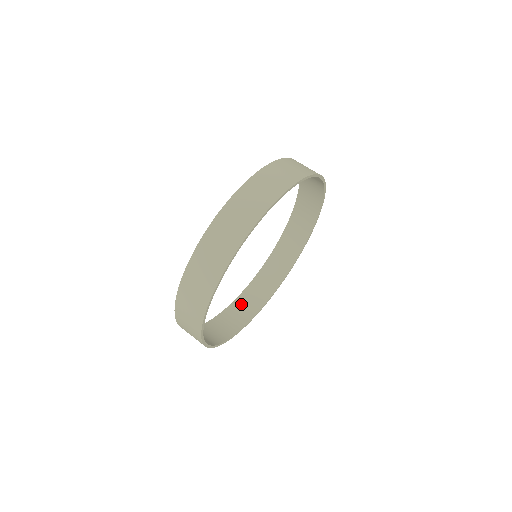
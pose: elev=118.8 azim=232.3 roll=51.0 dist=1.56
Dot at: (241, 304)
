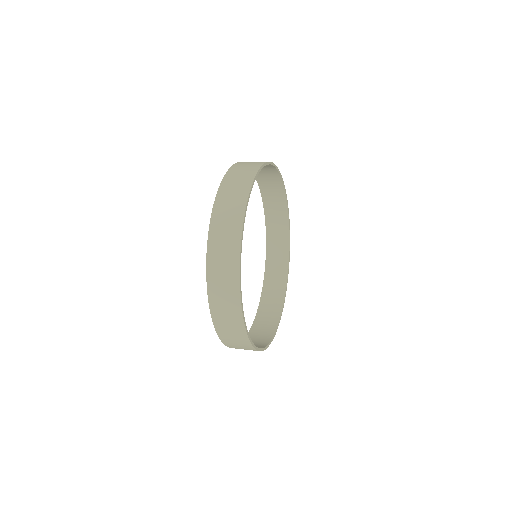
Dot at: (260, 325)
